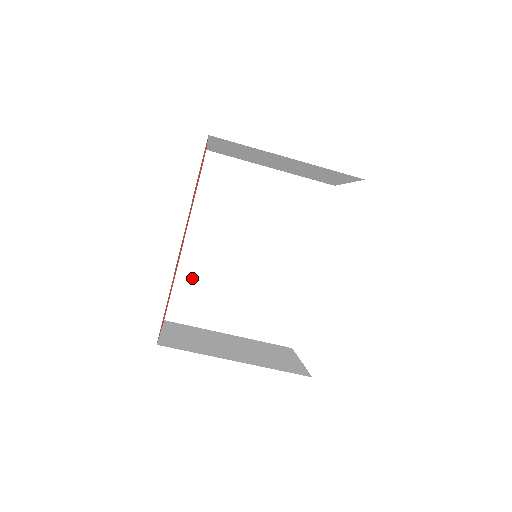
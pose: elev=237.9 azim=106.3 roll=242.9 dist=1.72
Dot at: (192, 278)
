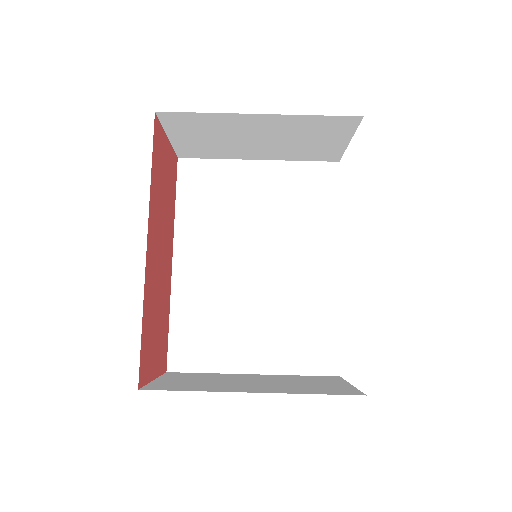
Dot at: (191, 311)
